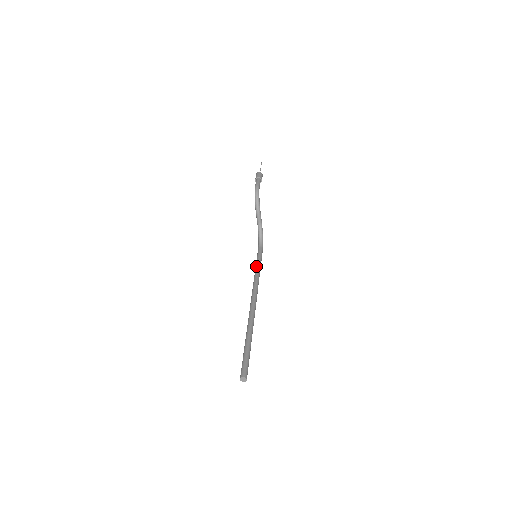
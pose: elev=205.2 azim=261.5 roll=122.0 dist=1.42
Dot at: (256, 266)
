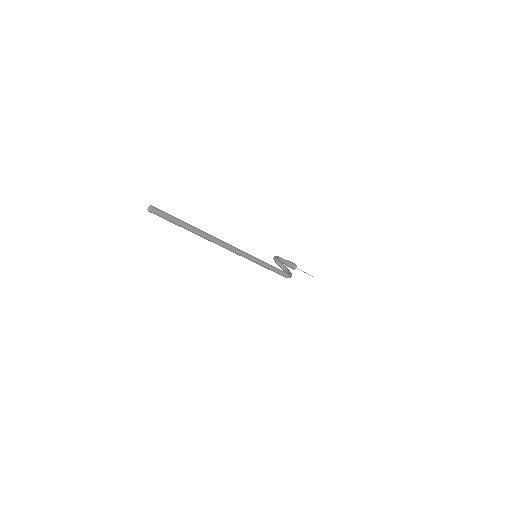
Dot at: occluded
